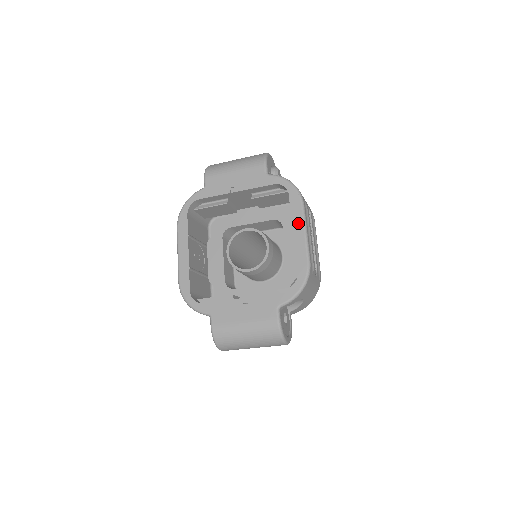
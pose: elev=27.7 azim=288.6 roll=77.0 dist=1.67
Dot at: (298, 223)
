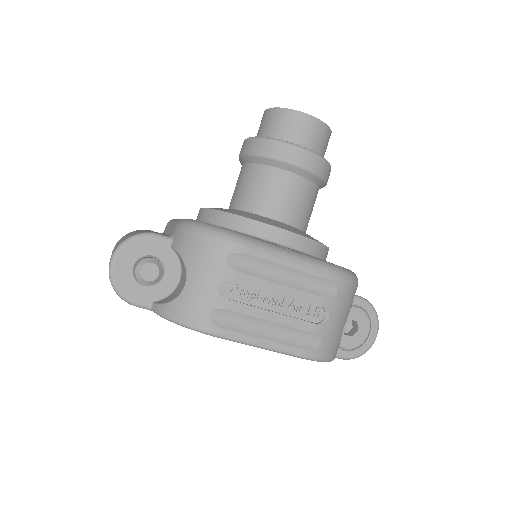
Dot at: occluded
